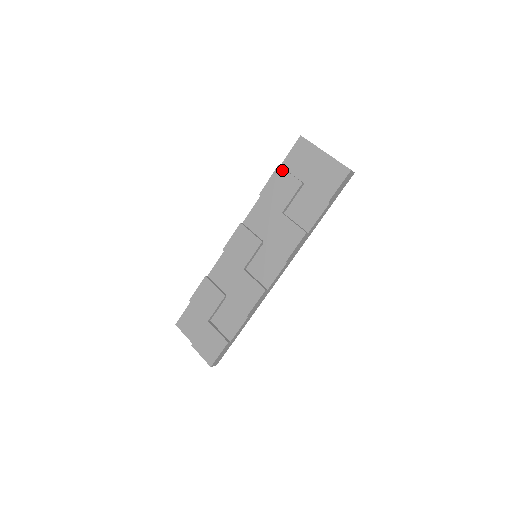
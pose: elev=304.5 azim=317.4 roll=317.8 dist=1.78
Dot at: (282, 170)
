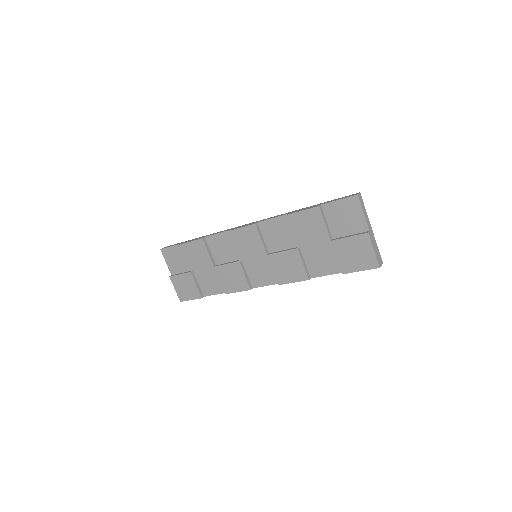
Dot at: (319, 214)
